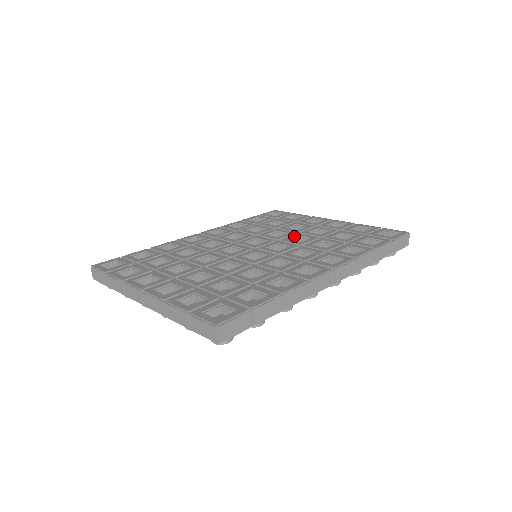
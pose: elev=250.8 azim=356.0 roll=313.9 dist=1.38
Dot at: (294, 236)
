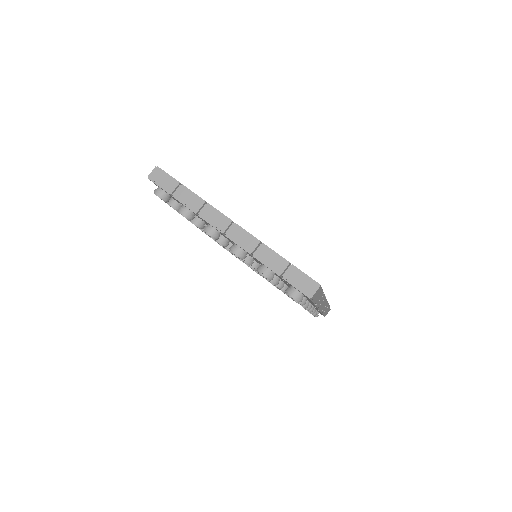
Dot at: occluded
